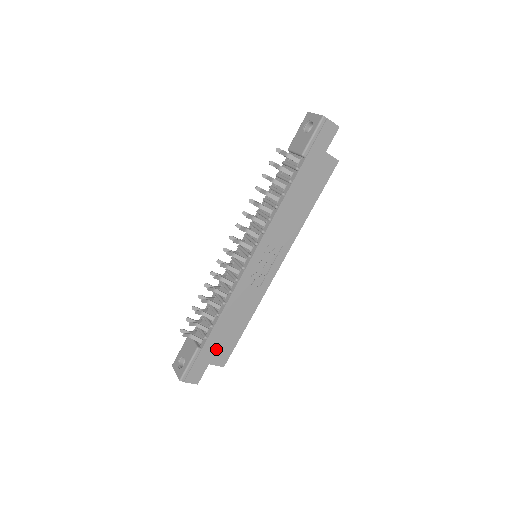
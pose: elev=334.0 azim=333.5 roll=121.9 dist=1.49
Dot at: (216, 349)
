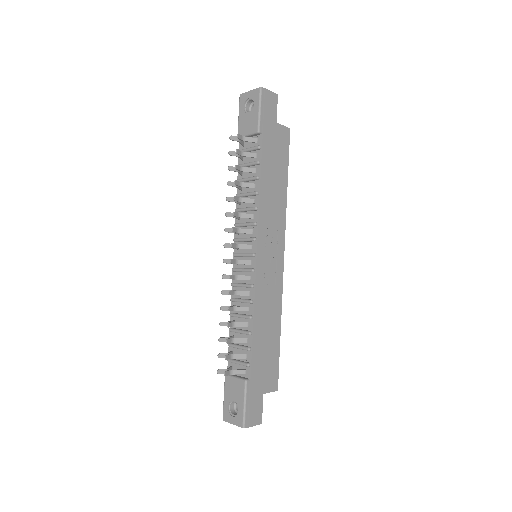
Dot at: (263, 373)
